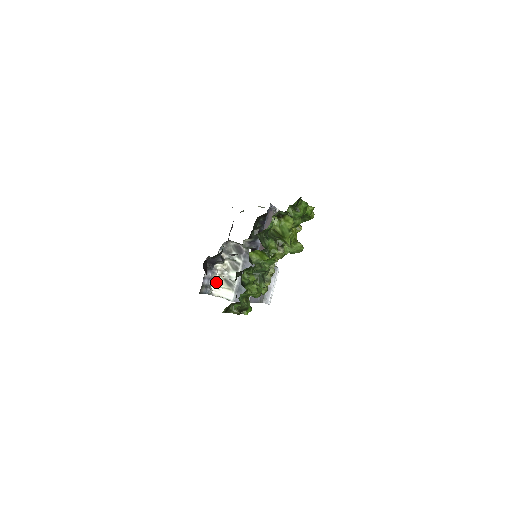
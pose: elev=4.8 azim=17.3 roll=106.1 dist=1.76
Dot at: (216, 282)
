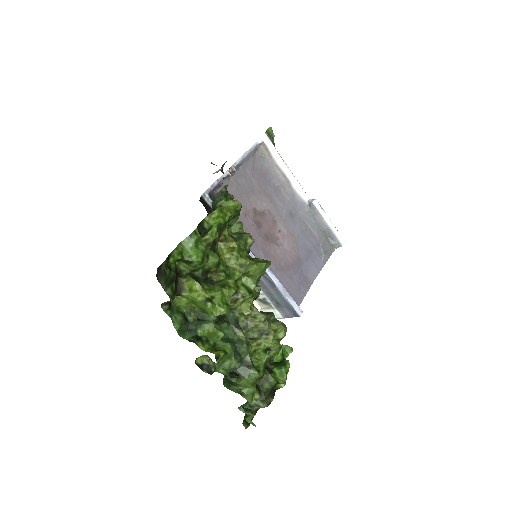
Dot at: occluded
